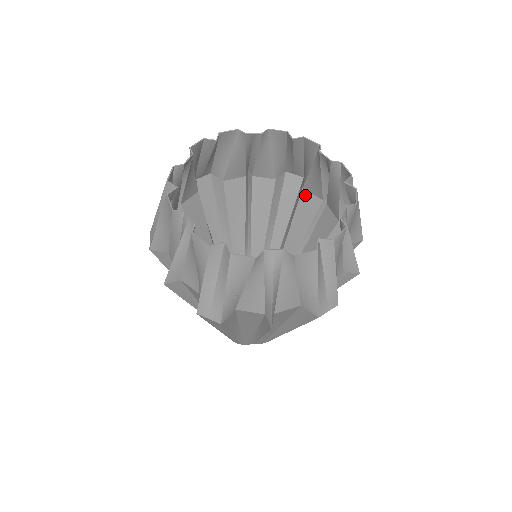
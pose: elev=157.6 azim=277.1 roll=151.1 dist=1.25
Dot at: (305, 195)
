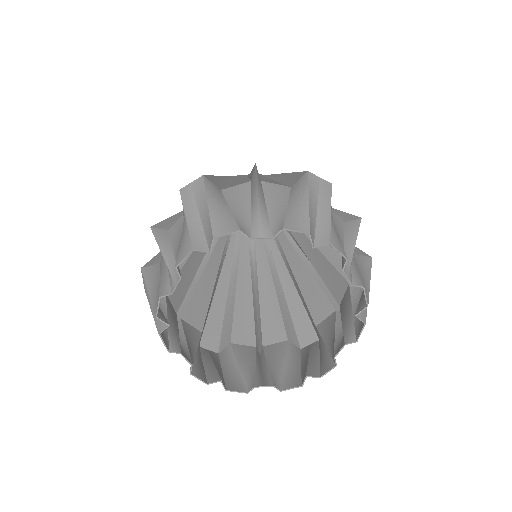
Dot at: occluded
